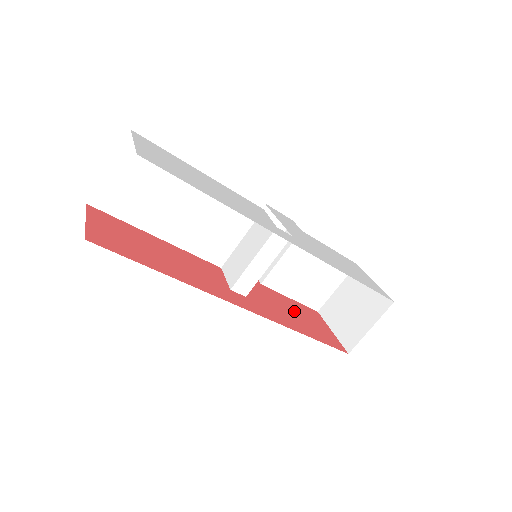
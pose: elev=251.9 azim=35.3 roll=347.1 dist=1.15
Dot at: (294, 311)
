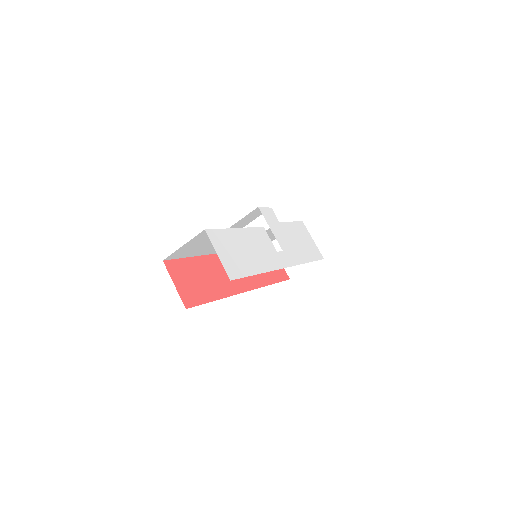
Dot at: occluded
